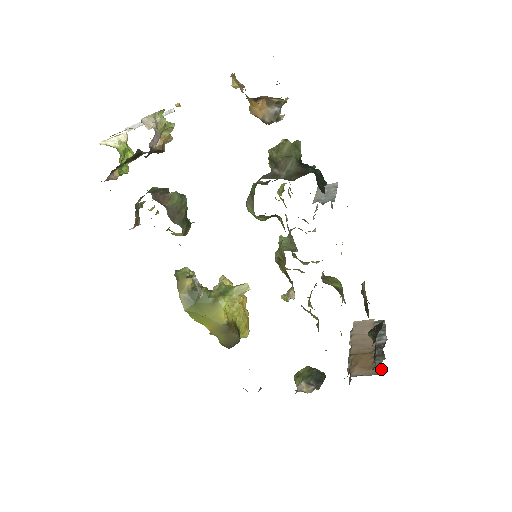
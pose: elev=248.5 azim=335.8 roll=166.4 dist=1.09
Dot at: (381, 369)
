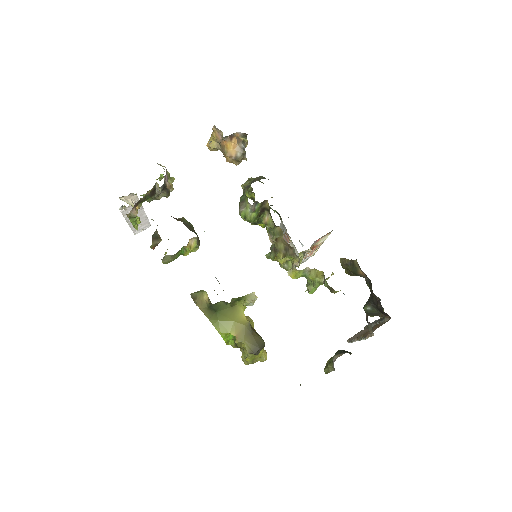
Dot at: (389, 318)
